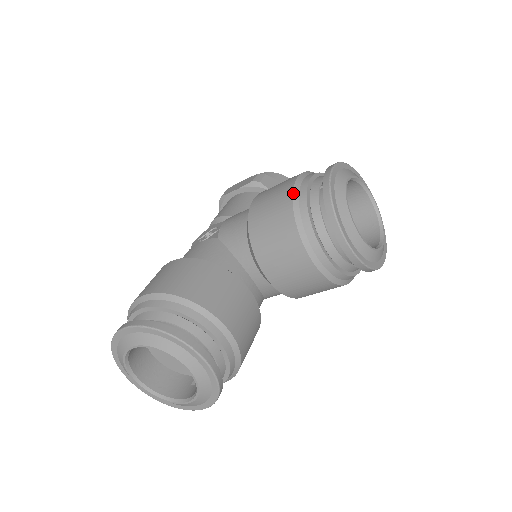
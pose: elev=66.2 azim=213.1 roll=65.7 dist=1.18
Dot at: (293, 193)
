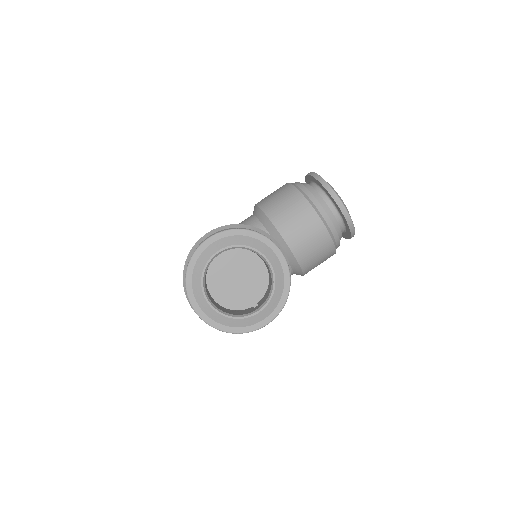
Dot at: (291, 184)
